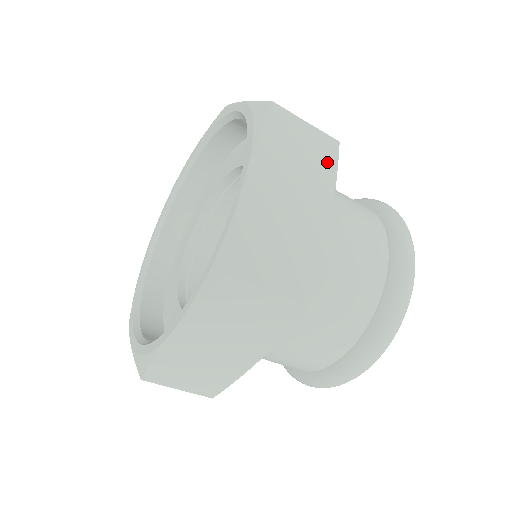
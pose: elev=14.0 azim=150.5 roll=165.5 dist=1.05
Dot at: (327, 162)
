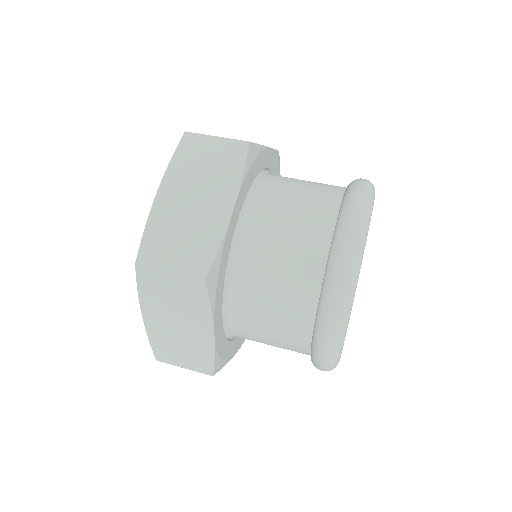
Dot at: (198, 298)
